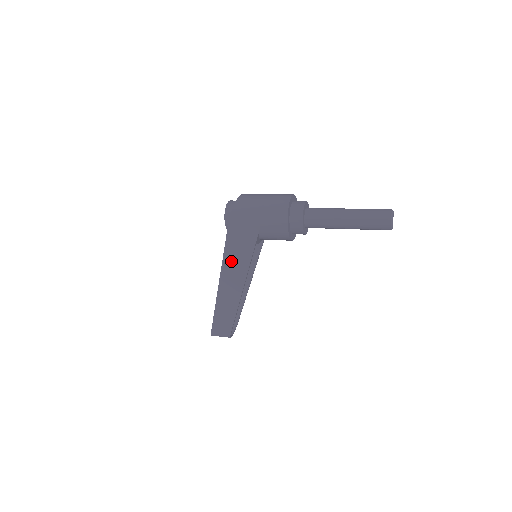
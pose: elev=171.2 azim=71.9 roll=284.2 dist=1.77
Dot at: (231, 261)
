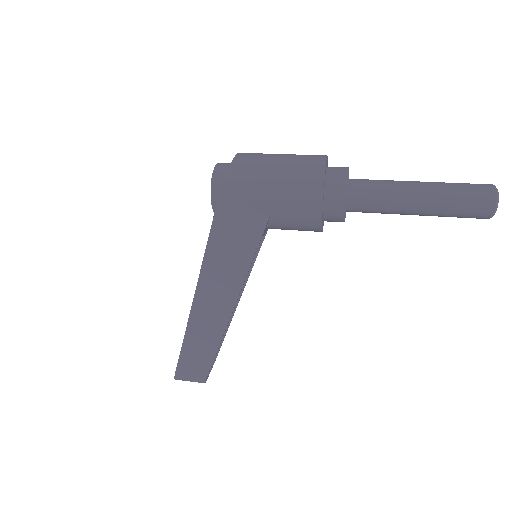
Dot at: (217, 263)
